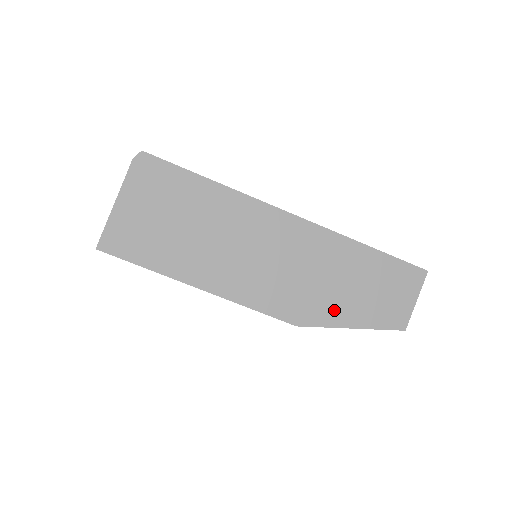
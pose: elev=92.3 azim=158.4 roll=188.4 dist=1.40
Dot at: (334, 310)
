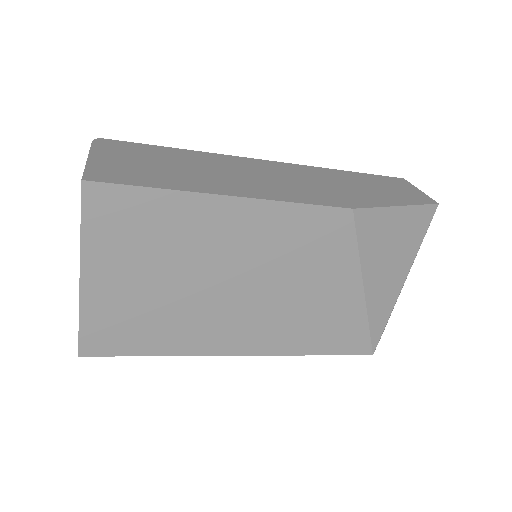
Dot at: (370, 198)
